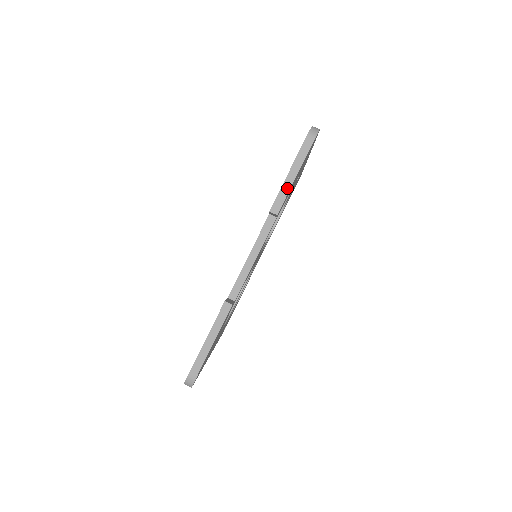
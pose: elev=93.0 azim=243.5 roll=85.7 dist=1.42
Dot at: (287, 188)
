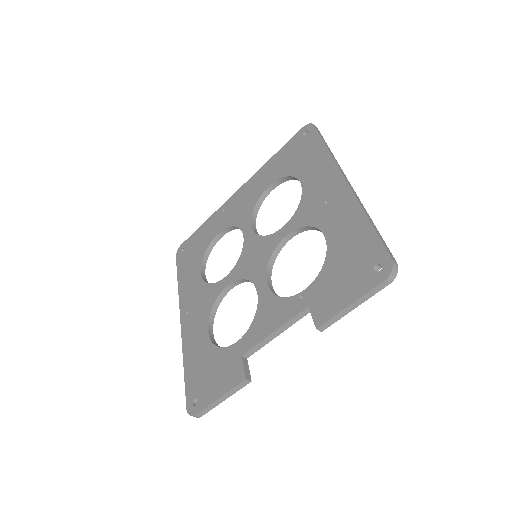
Dot at: (342, 315)
